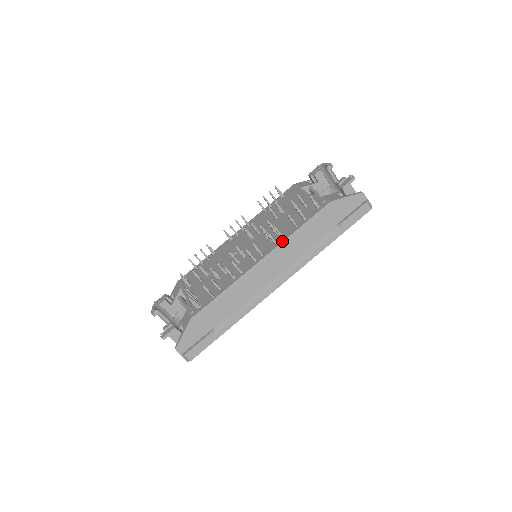
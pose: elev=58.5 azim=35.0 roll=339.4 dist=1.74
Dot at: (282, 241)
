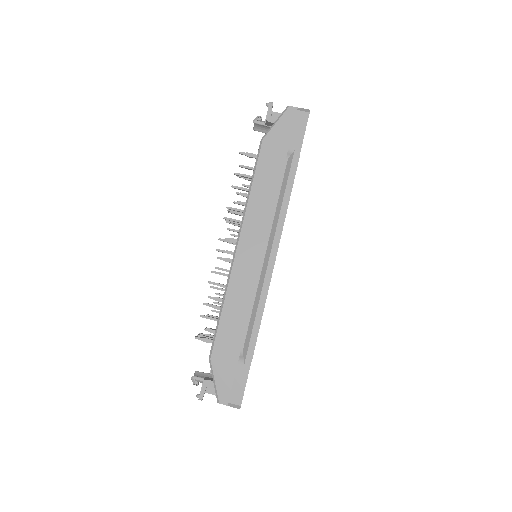
Dot at: occluded
